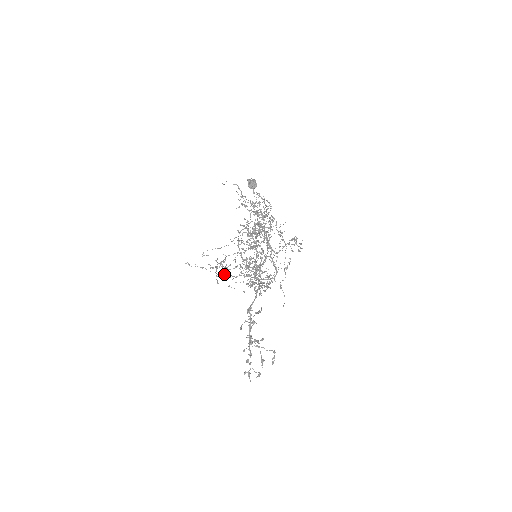
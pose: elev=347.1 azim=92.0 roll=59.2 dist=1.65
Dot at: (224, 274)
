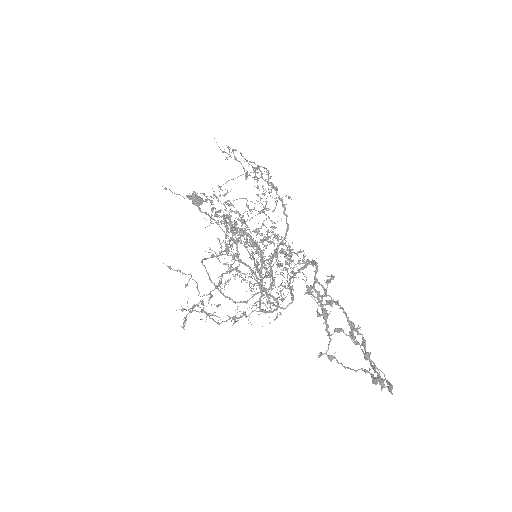
Dot at: occluded
